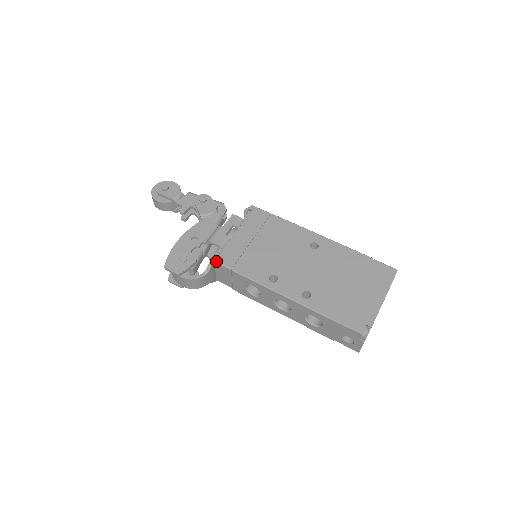
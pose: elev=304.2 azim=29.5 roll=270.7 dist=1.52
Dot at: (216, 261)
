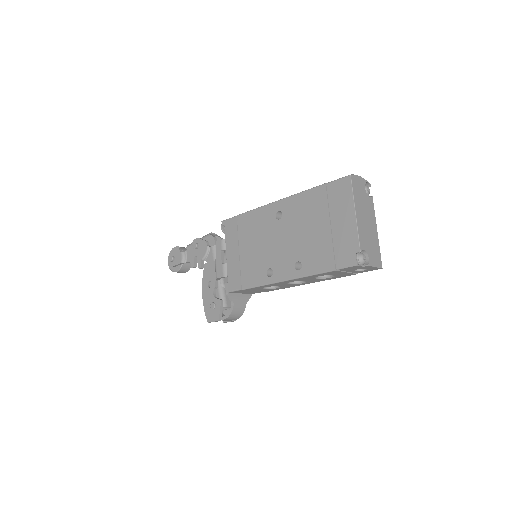
Dot at: (229, 291)
